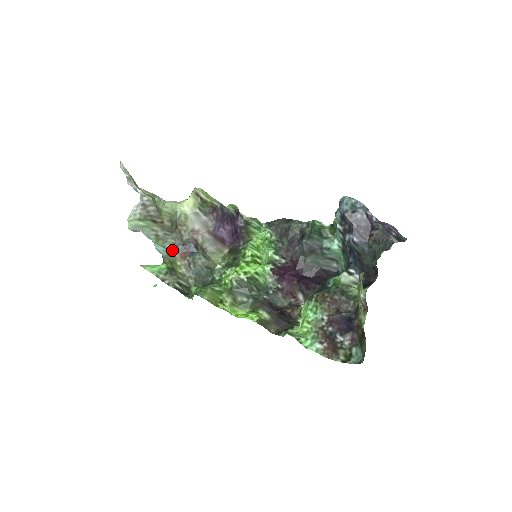
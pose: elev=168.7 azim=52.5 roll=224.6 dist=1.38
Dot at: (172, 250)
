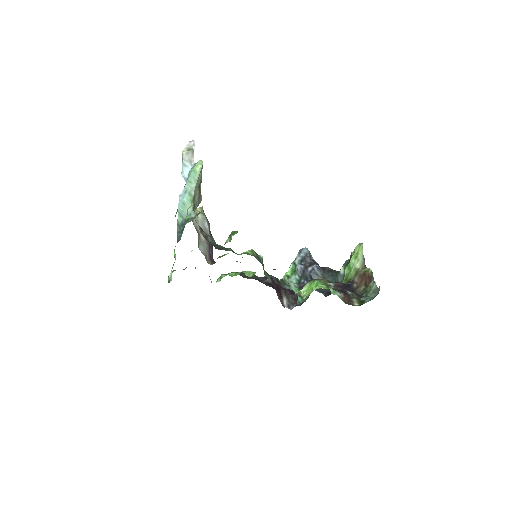
Dot at: occluded
